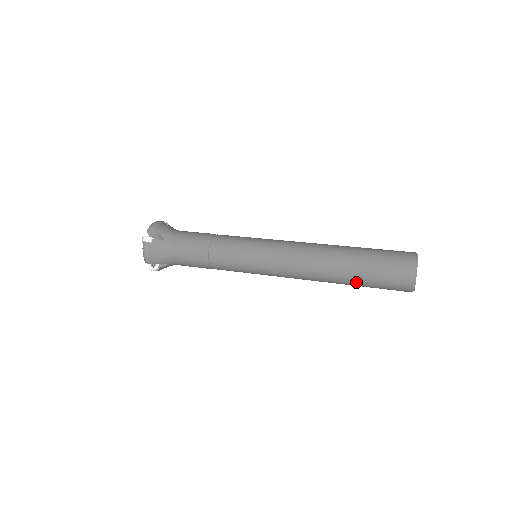
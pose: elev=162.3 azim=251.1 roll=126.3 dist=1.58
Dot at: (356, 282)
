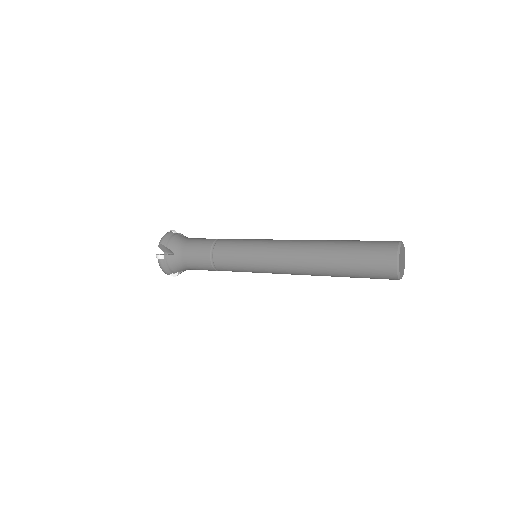
Dot at: (343, 254)
